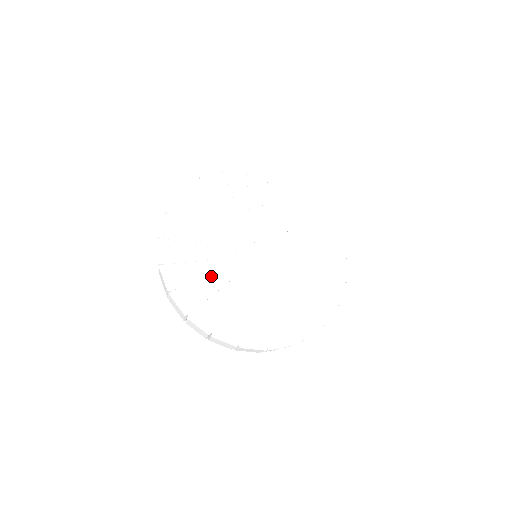
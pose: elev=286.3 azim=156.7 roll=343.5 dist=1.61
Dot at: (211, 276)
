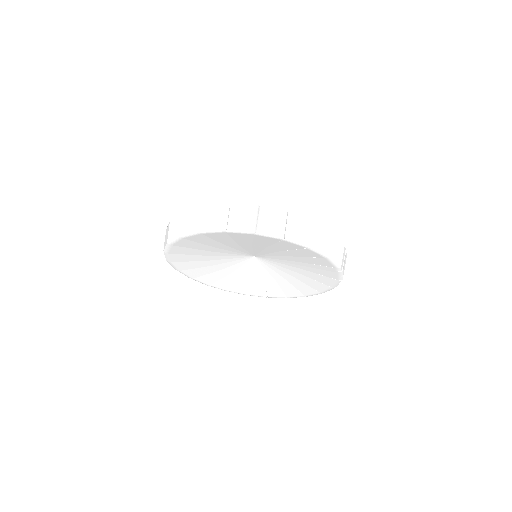
Dot at: occluded
